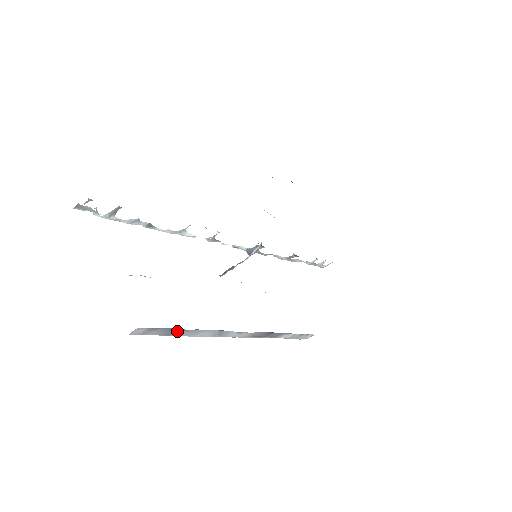
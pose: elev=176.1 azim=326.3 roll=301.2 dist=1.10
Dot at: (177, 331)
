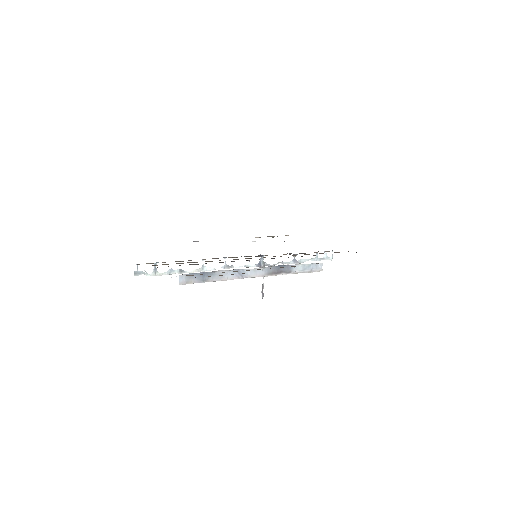
Dot at: (207, 275)
